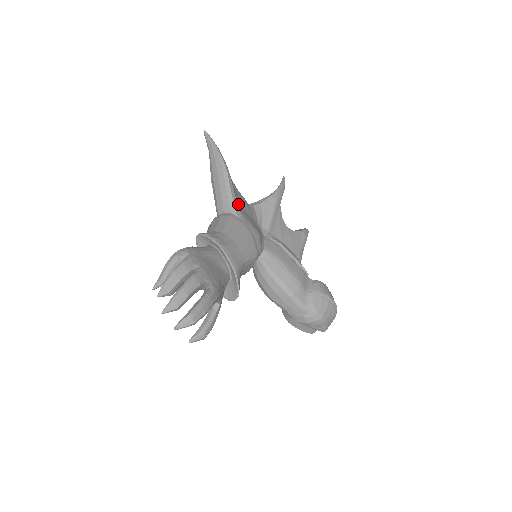
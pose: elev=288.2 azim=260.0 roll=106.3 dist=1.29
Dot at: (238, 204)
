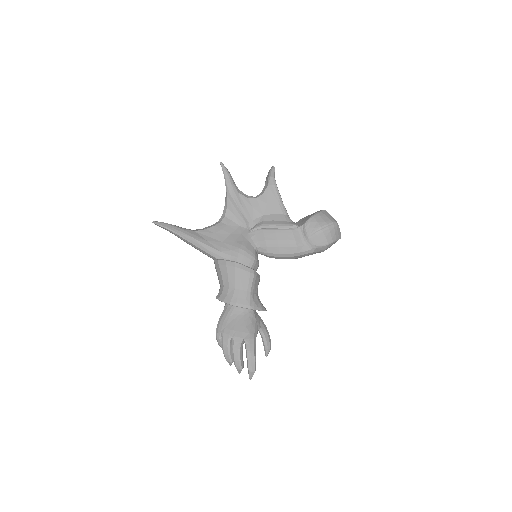
Dot at: (215, 247)
